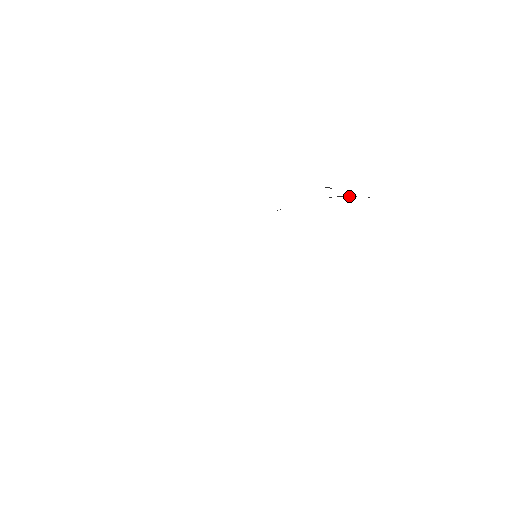
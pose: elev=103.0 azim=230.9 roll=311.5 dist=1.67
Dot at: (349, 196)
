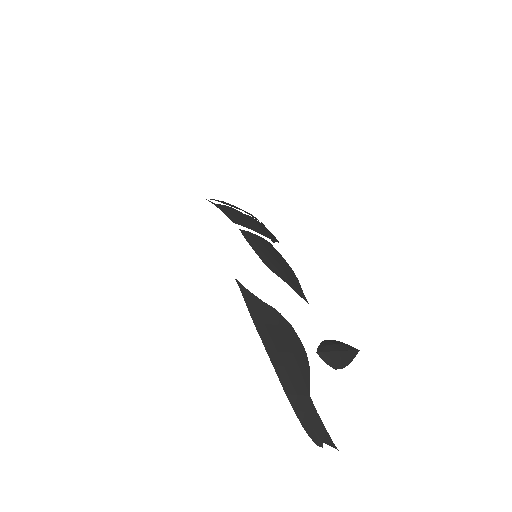
Dot at: (300, 418)
